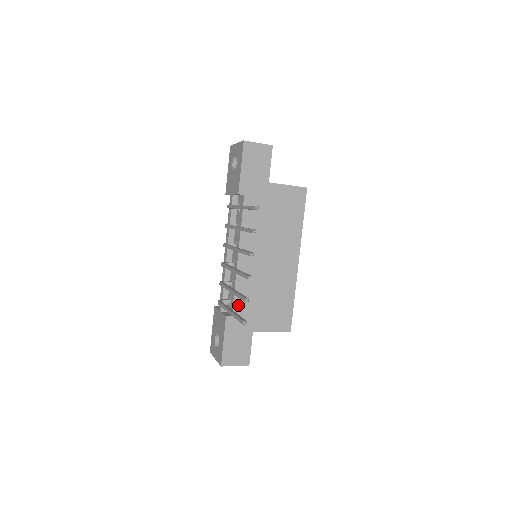
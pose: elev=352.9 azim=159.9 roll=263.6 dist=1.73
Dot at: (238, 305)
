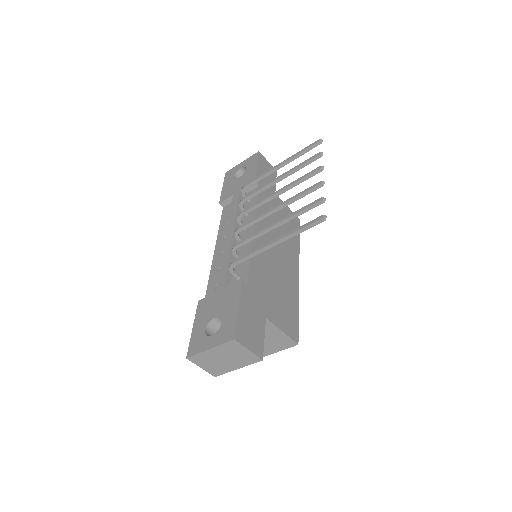
Dot at: (253, 277)
